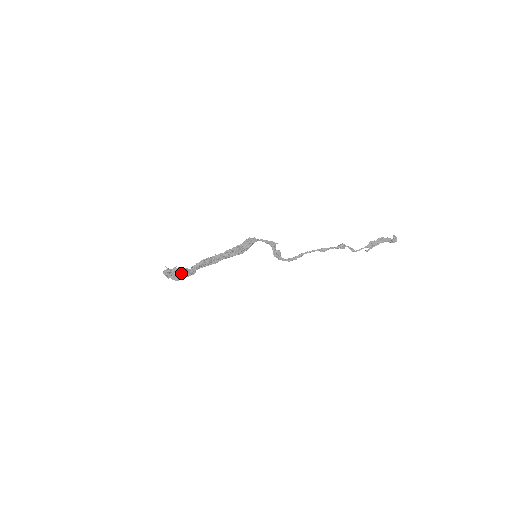
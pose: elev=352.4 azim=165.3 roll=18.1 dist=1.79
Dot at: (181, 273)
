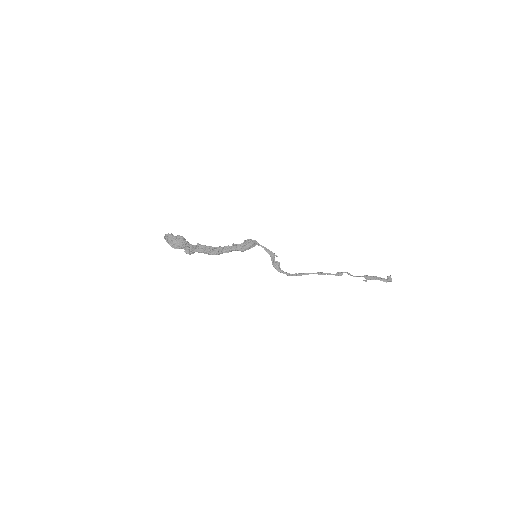
Dot at: (182, 239)
